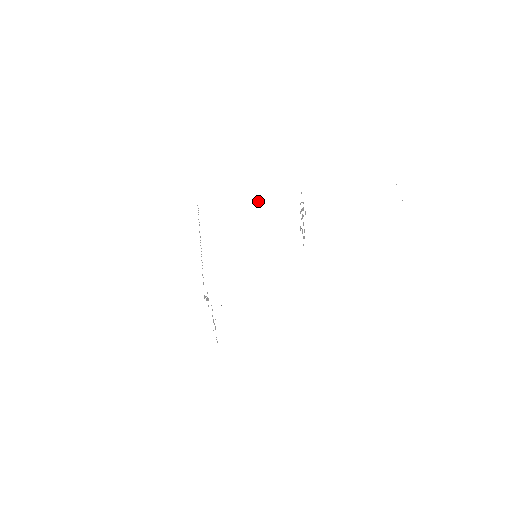
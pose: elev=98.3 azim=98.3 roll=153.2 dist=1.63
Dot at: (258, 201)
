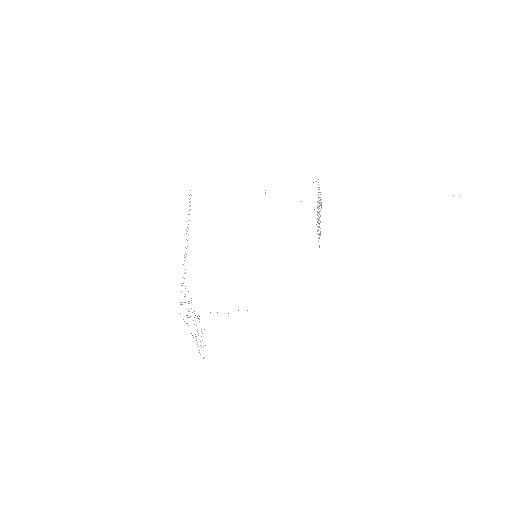
Dot at: occluded
